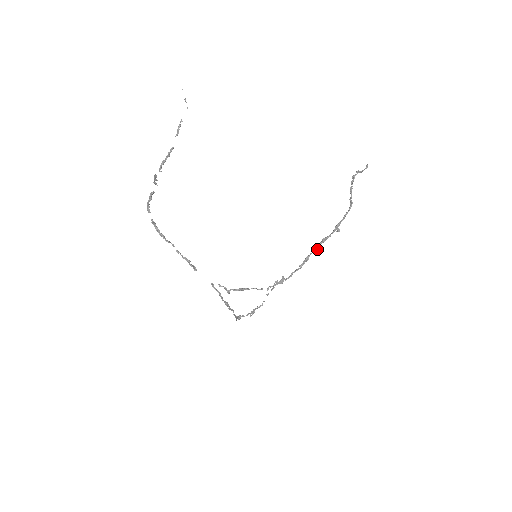
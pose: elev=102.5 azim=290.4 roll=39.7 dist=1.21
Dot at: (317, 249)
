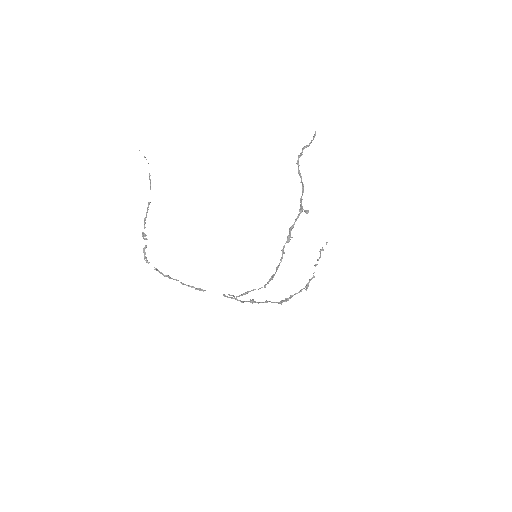
Dot at: (288, 240)
